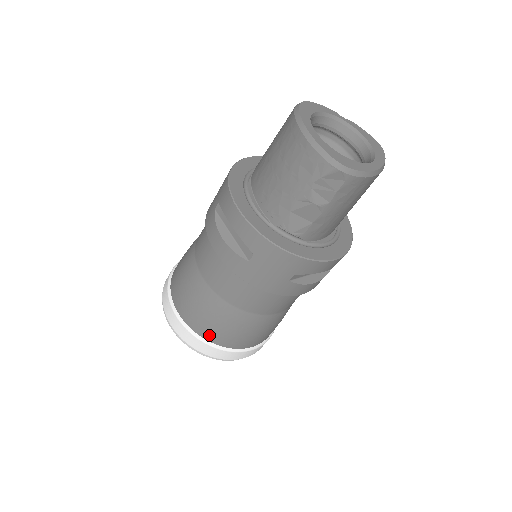
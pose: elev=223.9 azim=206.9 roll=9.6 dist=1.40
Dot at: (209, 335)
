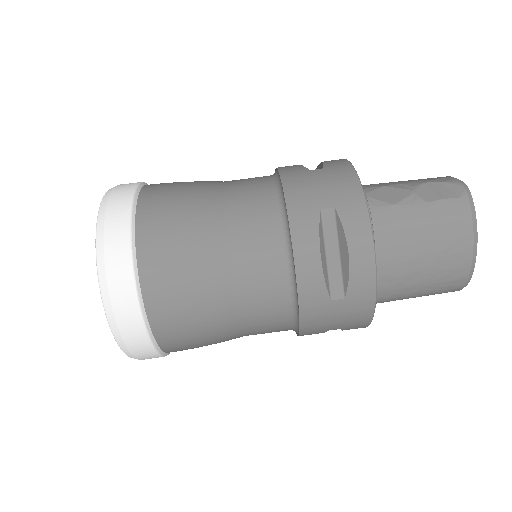
Dot at: (150, 199)
